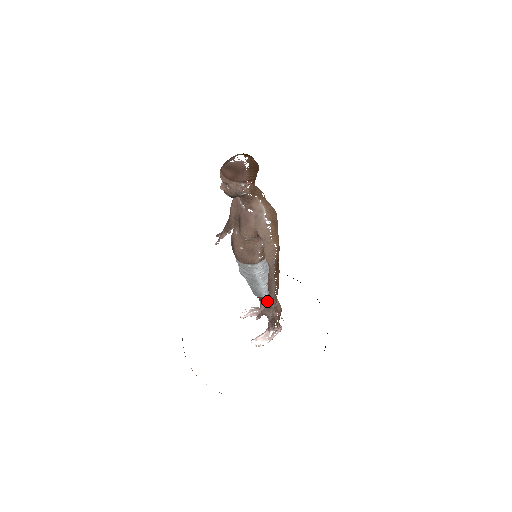
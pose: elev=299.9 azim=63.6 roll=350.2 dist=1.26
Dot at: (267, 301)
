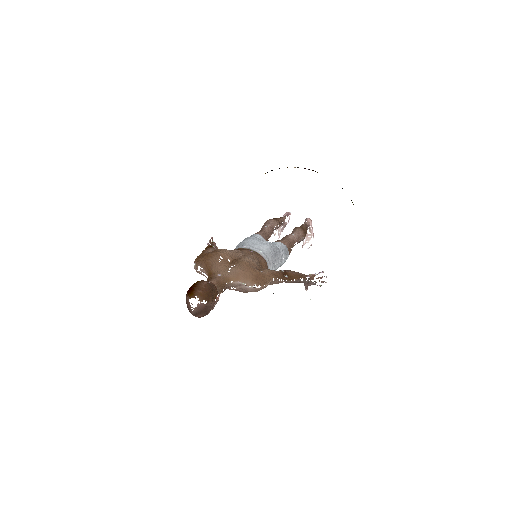
Dot at: (291, 250)
